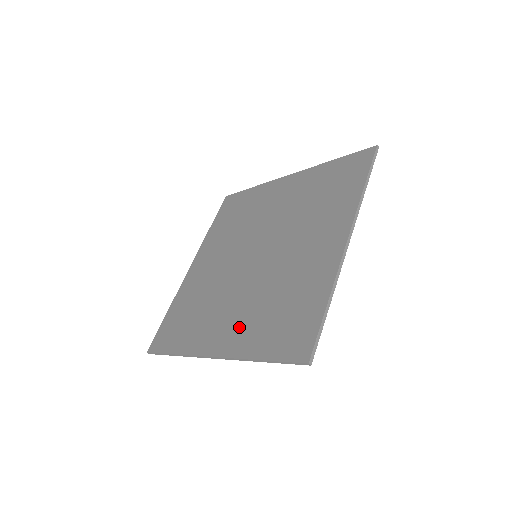
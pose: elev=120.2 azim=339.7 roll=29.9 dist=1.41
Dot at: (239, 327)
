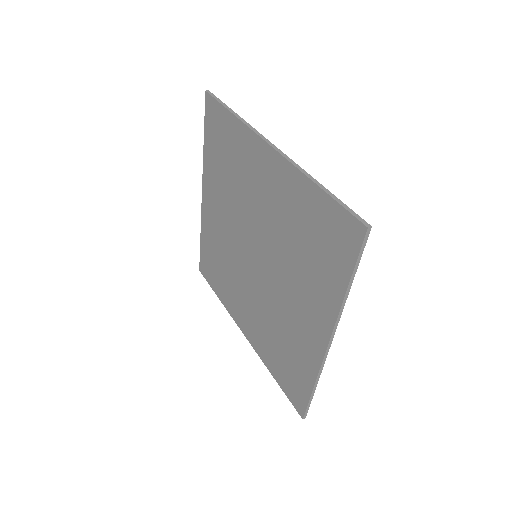
Dot at: (311, 299)
